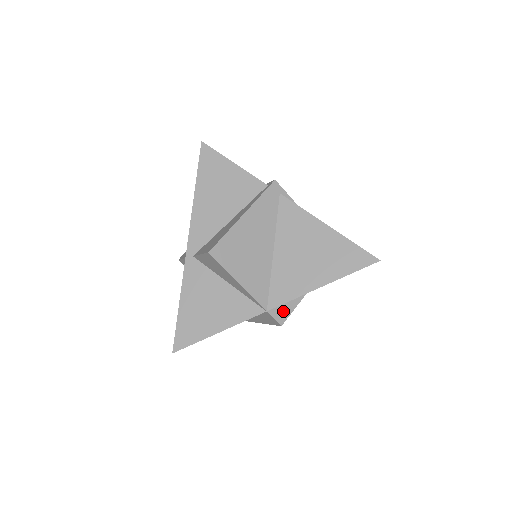
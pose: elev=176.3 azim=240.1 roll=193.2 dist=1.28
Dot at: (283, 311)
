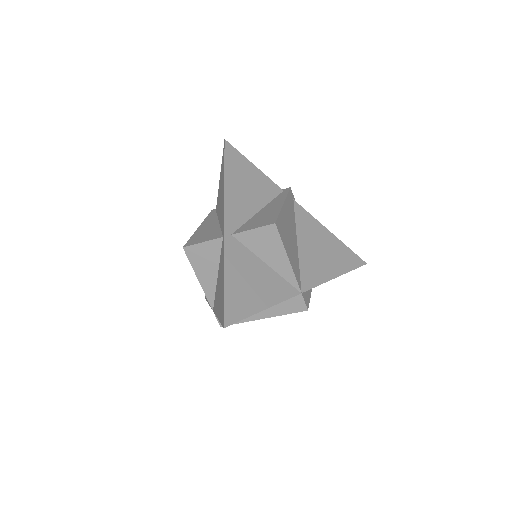
Dot at: (307, 297)
